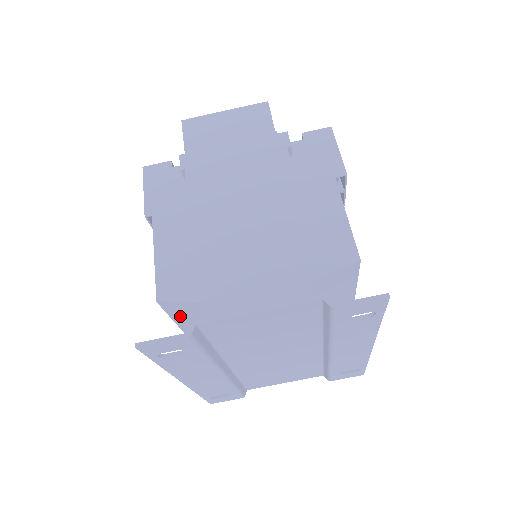
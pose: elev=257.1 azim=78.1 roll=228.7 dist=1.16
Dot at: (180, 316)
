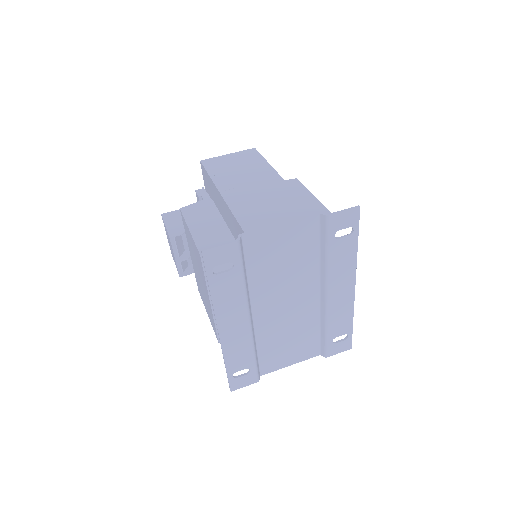
Dot at: occluded
